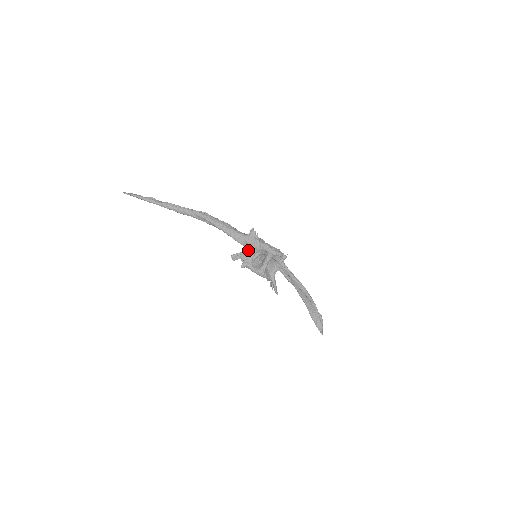
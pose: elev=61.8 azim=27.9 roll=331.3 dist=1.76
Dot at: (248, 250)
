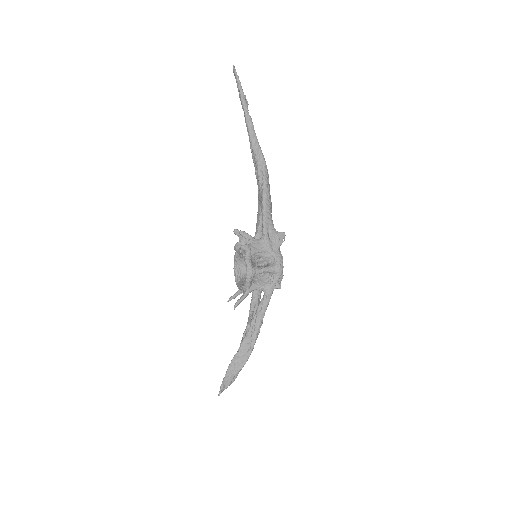
Dot at: (263, 241)
